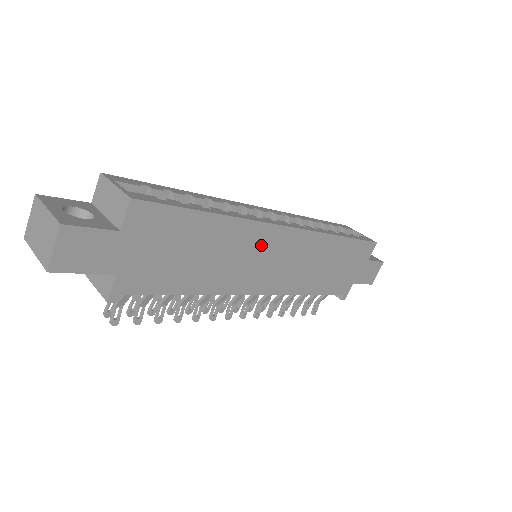
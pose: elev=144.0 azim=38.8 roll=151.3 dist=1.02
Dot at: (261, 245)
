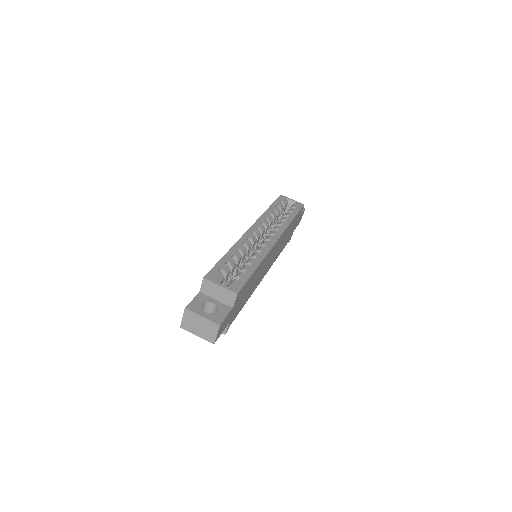
Dot at: (268, 259)
